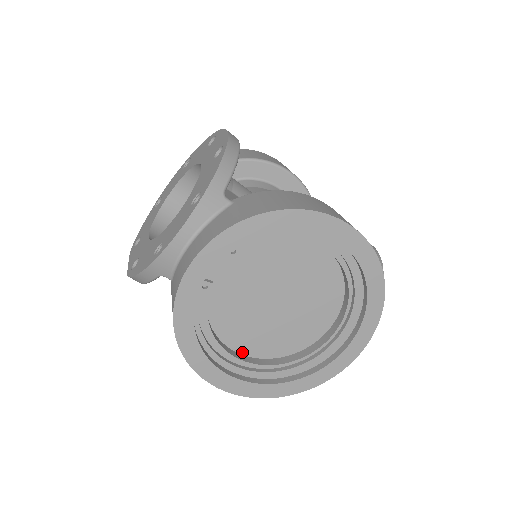
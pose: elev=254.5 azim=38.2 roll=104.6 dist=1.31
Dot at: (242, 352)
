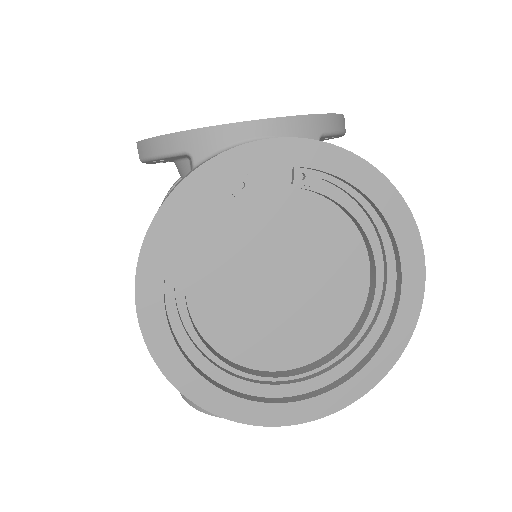
Dot at: (191, 309)
